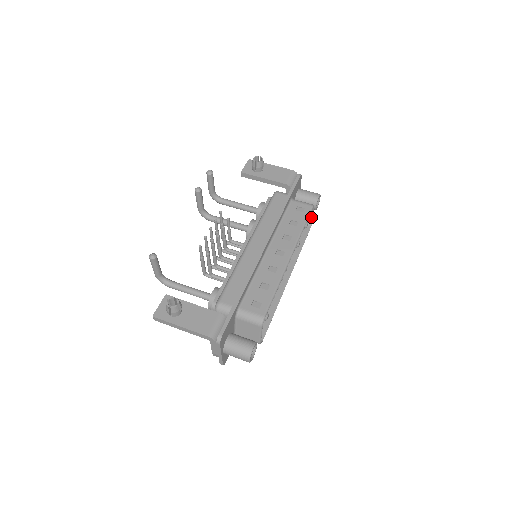
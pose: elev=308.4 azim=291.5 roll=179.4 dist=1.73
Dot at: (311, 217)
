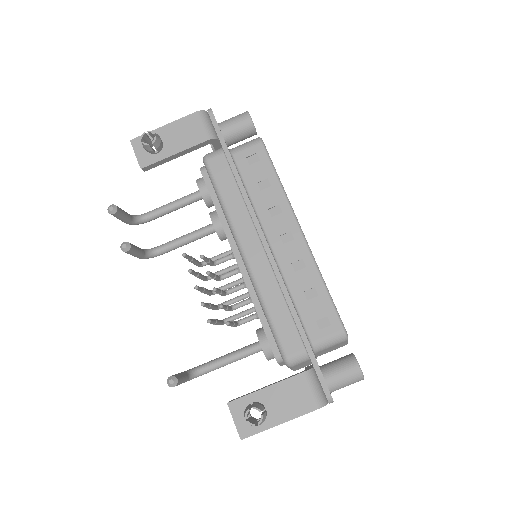
Dot at: occluded
